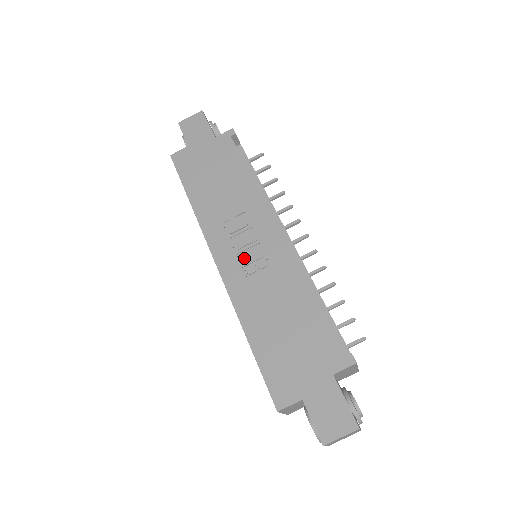
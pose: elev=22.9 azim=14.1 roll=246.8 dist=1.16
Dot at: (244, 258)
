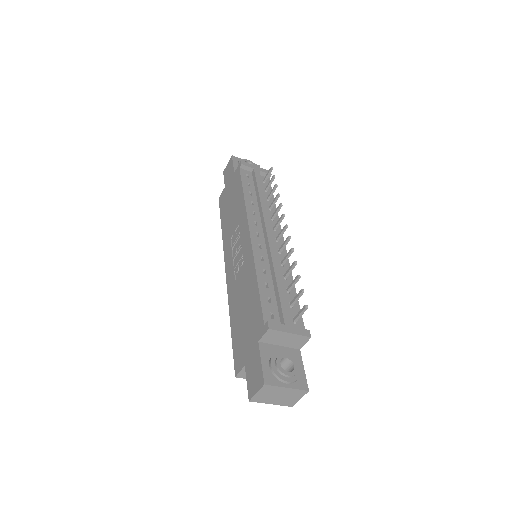
Dot at: (236, 261)
